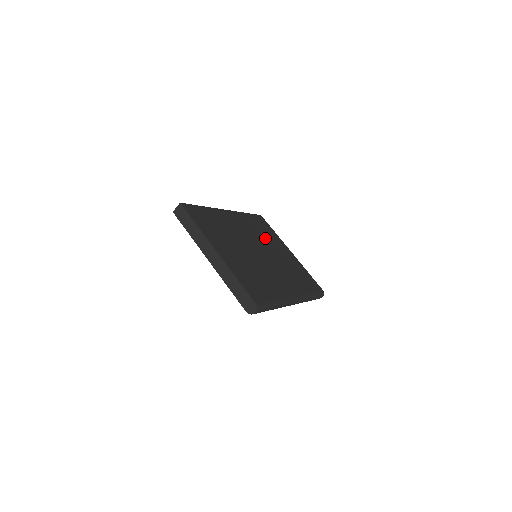
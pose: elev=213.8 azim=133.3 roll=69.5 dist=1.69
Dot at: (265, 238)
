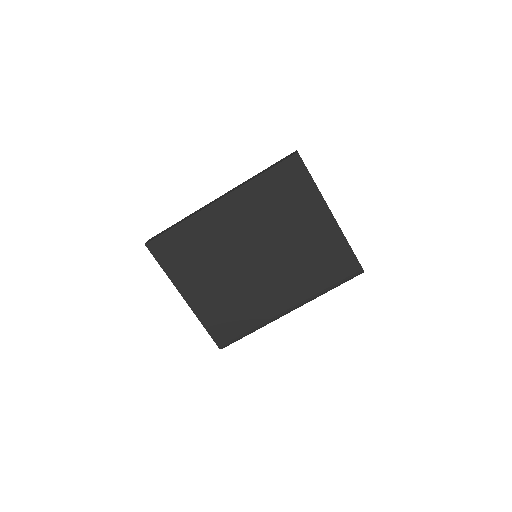
Dot at: (281, 217)
